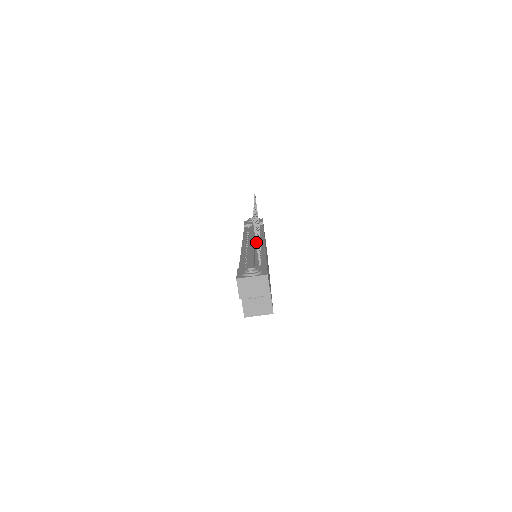
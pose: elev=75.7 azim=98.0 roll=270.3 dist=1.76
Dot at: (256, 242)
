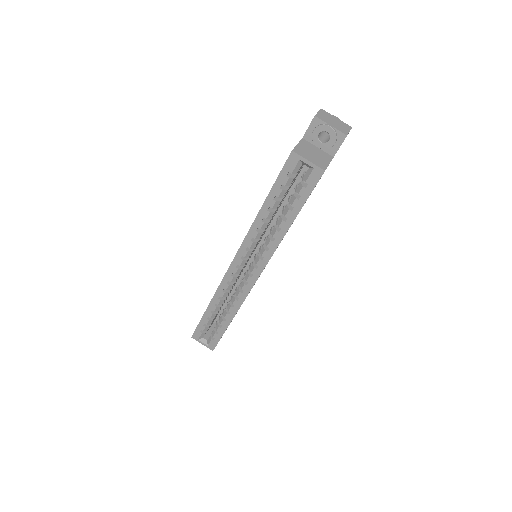
Dot at: occluded
